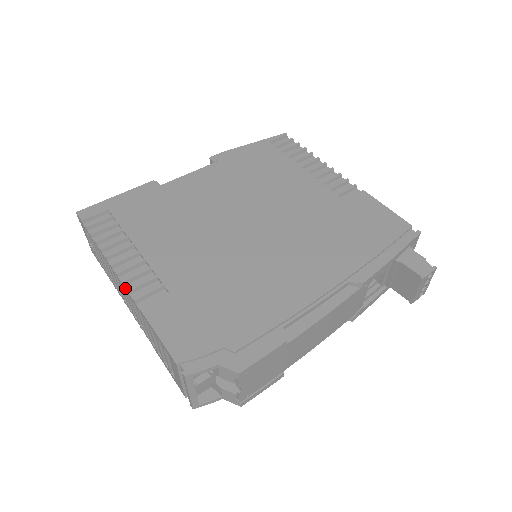
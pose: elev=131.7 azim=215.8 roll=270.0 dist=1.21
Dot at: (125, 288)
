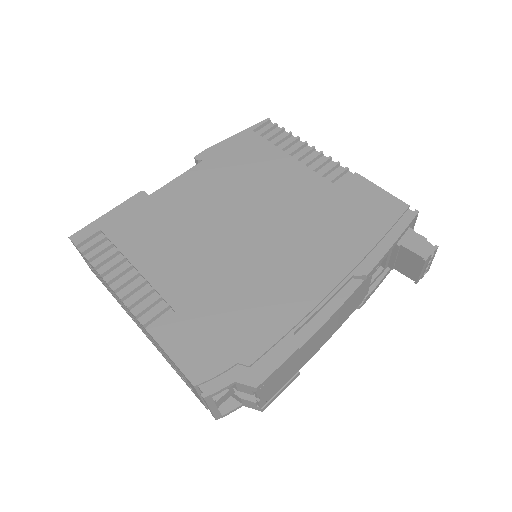
Dot at: (131, 313)
